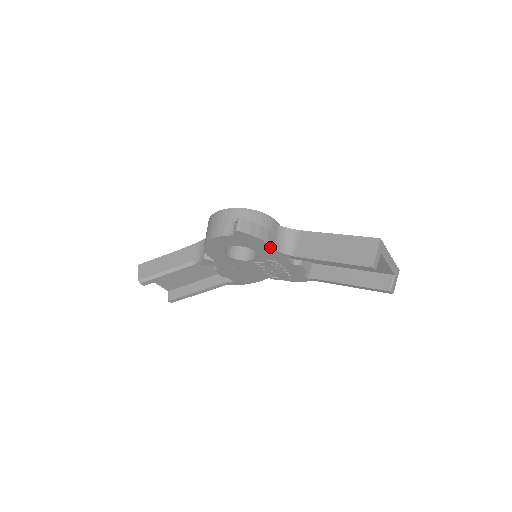
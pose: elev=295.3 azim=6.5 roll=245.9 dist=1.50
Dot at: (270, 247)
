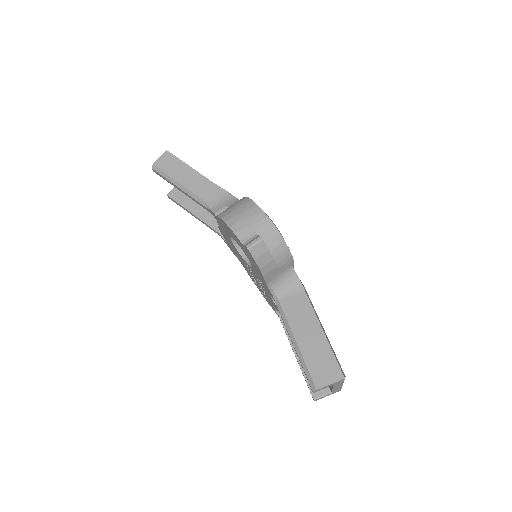
Dot at: (264, 279)
